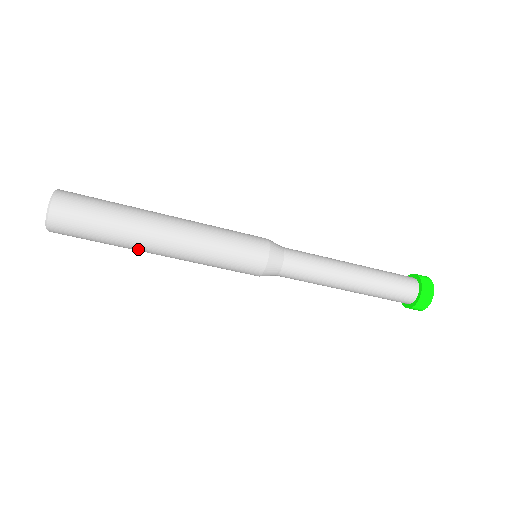
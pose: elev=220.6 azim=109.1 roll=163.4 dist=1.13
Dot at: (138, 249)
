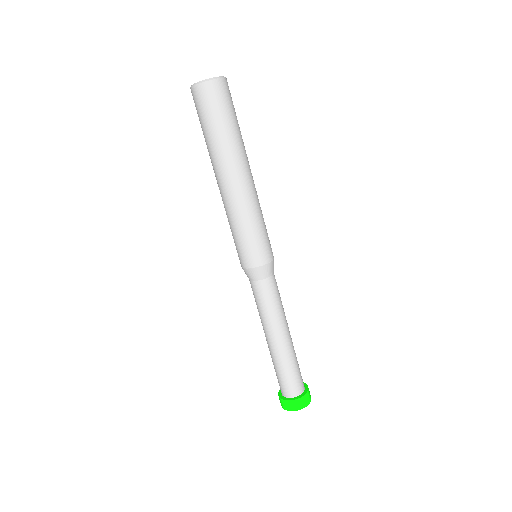
Dot at: (223, 161)
